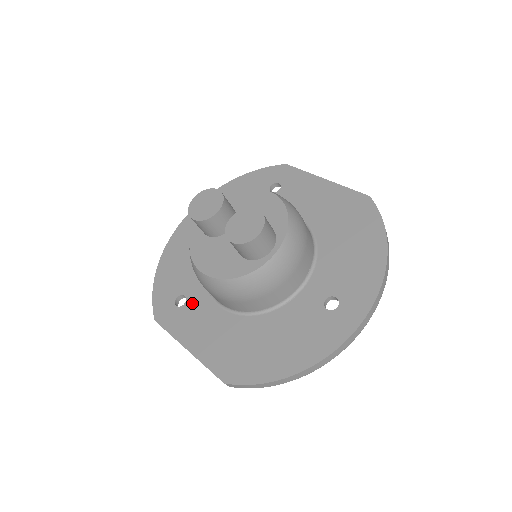
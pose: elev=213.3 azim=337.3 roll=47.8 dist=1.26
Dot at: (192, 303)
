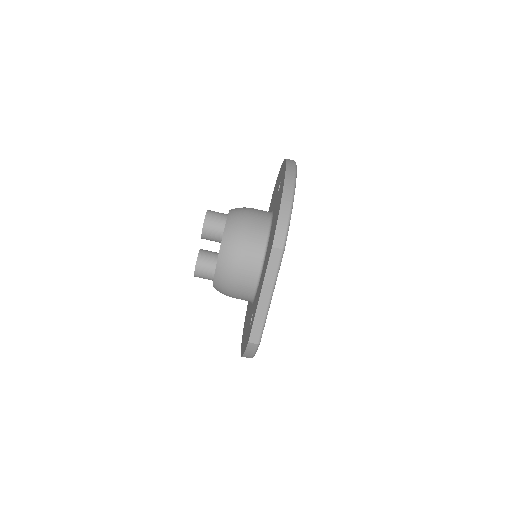
Dot at: (254, 306)
